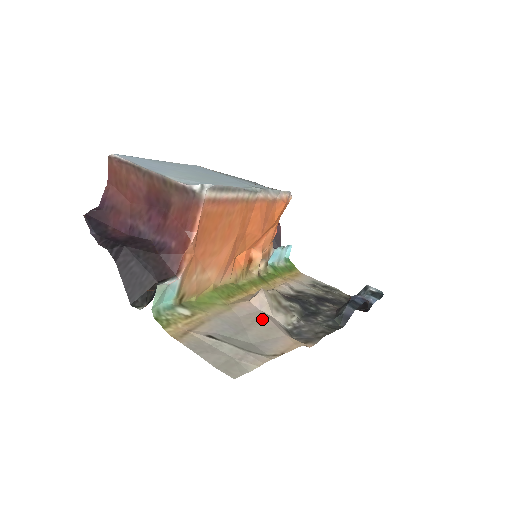
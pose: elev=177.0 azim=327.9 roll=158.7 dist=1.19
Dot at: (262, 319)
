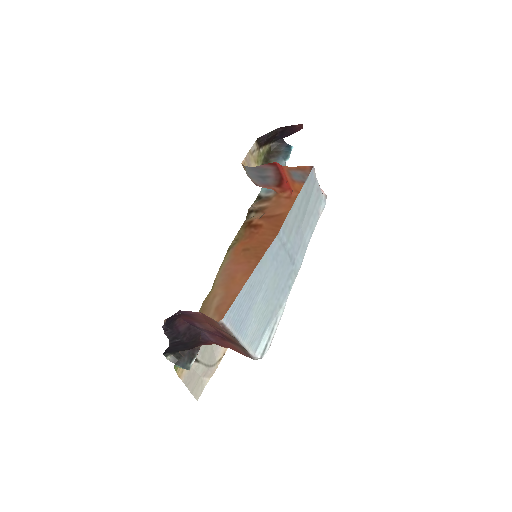
Dot at: occluded
